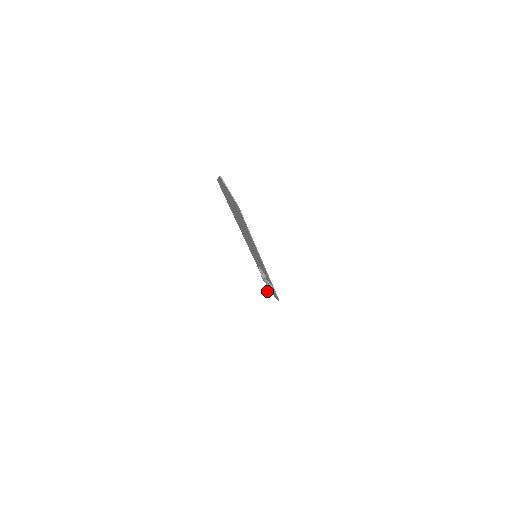
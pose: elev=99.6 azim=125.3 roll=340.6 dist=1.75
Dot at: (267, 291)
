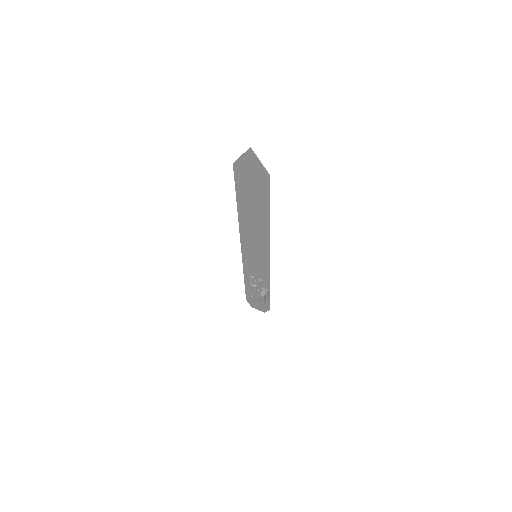
Dot at: (264, 298)
